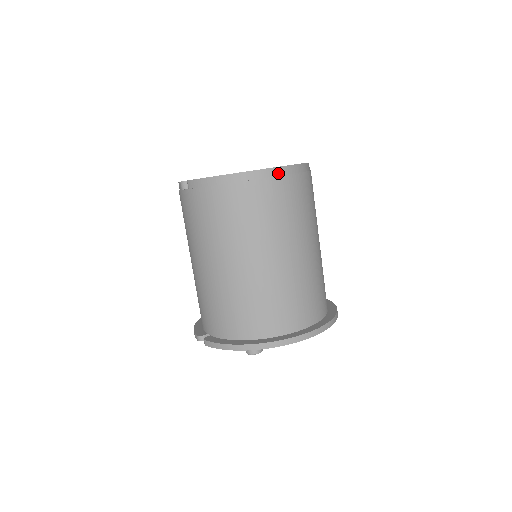
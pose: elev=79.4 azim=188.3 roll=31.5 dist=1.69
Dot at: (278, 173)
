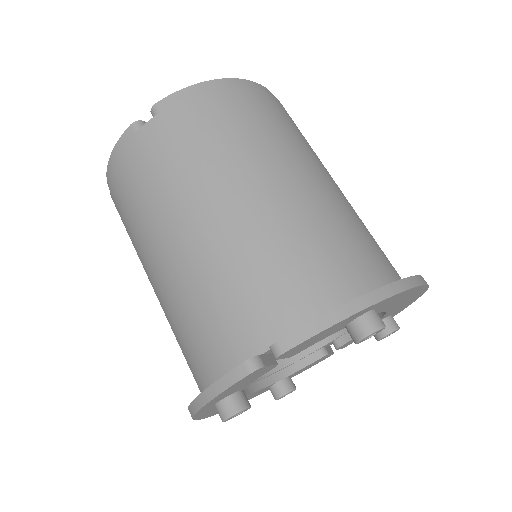
Dot at: occluded
